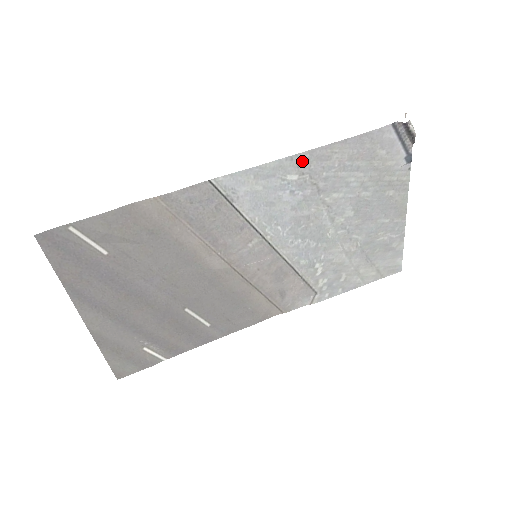
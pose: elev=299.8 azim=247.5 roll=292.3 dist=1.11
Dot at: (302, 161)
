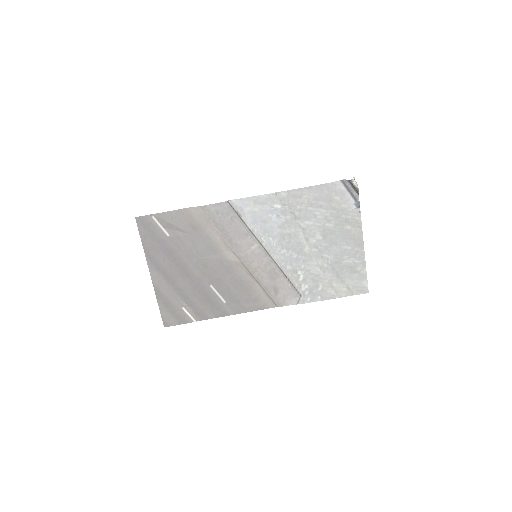
Dot at: (283, 197)
